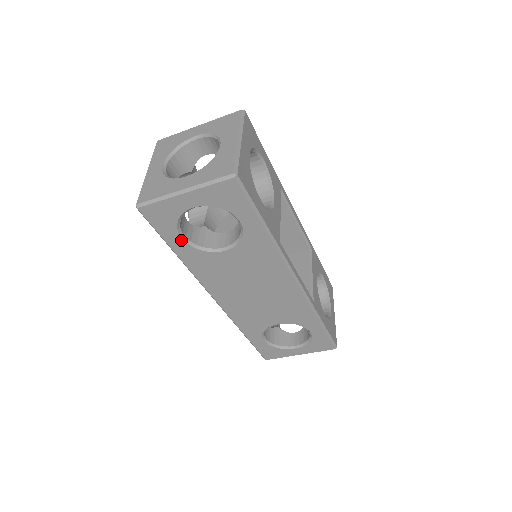
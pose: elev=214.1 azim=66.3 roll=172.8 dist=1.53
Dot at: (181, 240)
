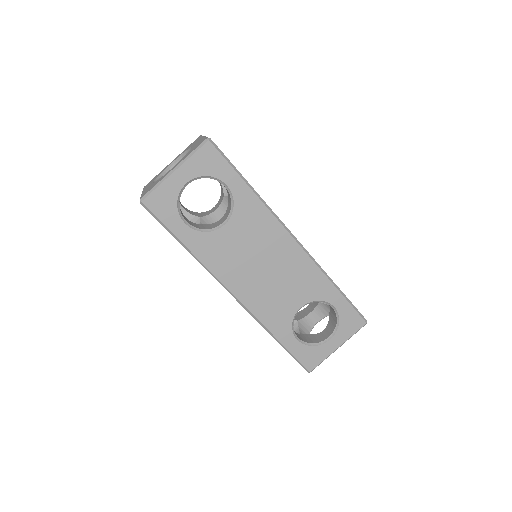
Dot at: (185, 226)
